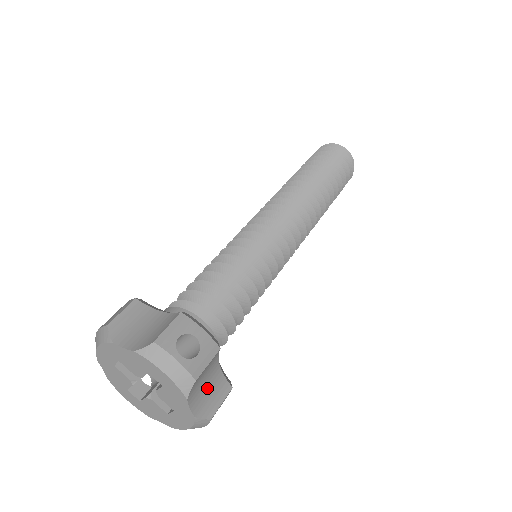
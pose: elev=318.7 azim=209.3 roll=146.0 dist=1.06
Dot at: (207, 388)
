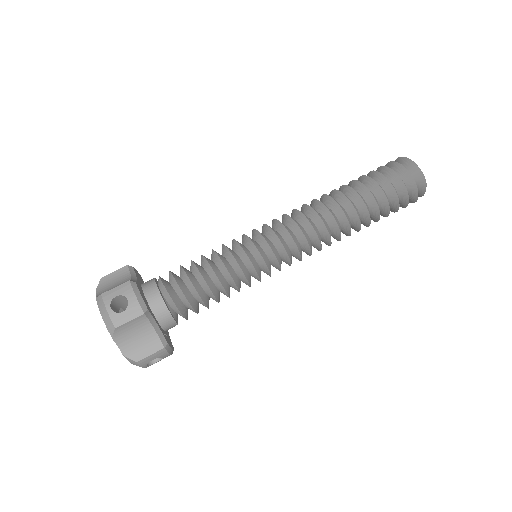
Dot at: occluded
